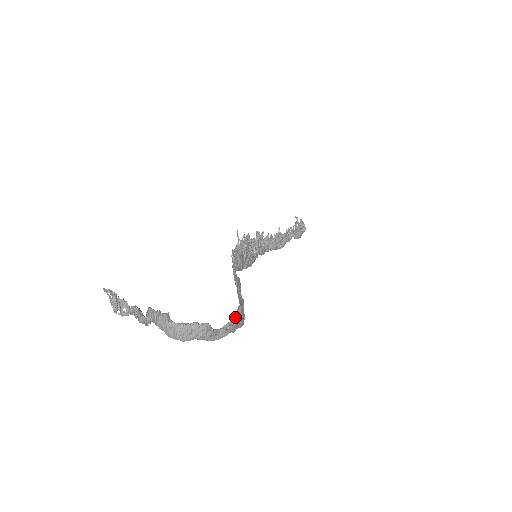
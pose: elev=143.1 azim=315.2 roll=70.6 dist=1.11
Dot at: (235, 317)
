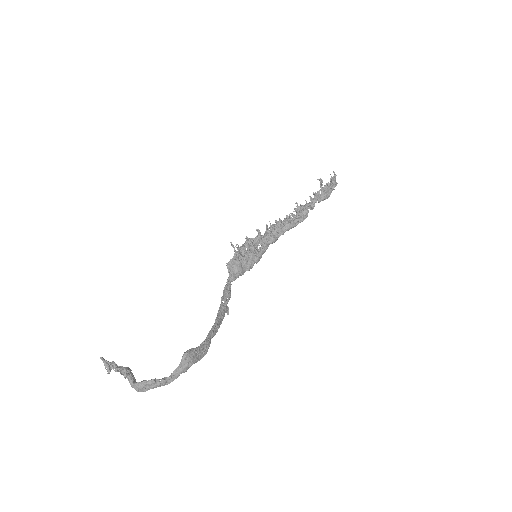
Dot at: (181, 363)
